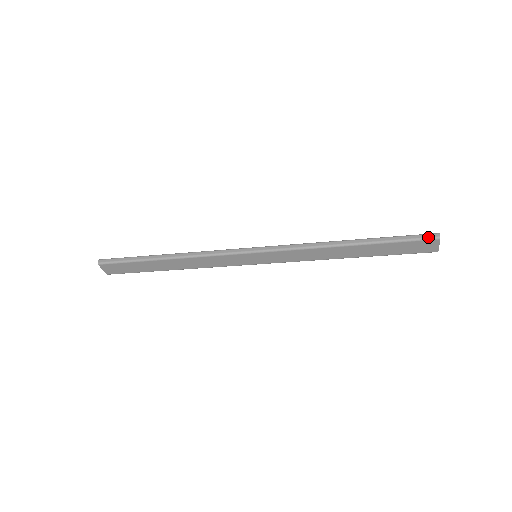
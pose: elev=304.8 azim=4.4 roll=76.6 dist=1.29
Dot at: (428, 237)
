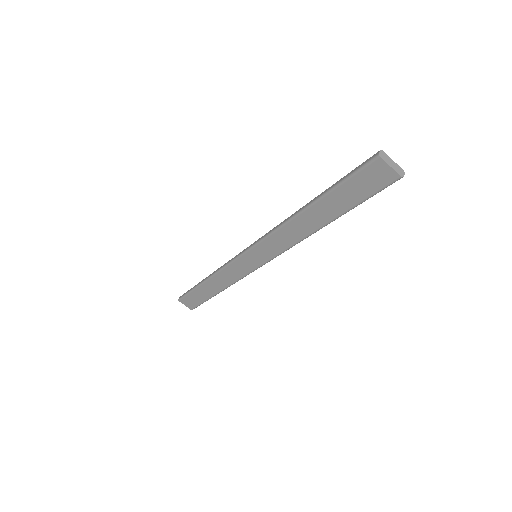
Dot at: (367, 161)
